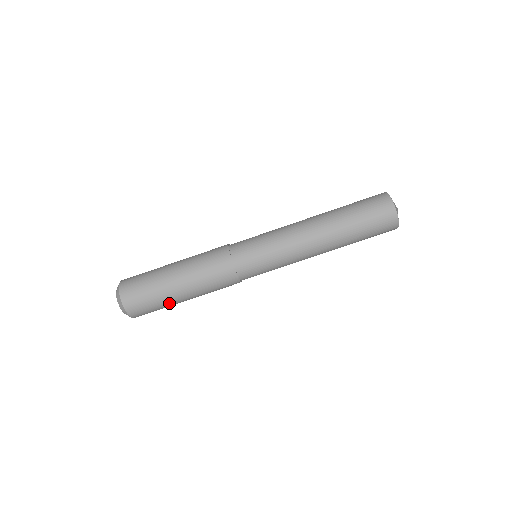
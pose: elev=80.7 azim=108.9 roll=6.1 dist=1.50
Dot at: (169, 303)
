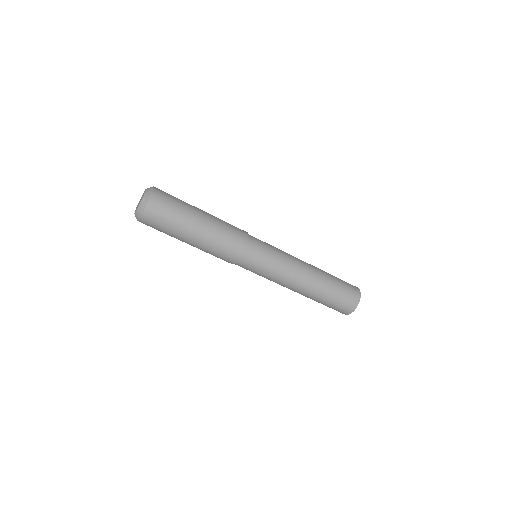
Dot at: occluded
